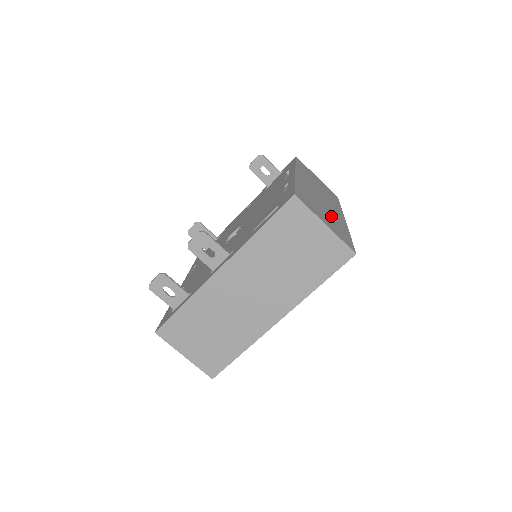
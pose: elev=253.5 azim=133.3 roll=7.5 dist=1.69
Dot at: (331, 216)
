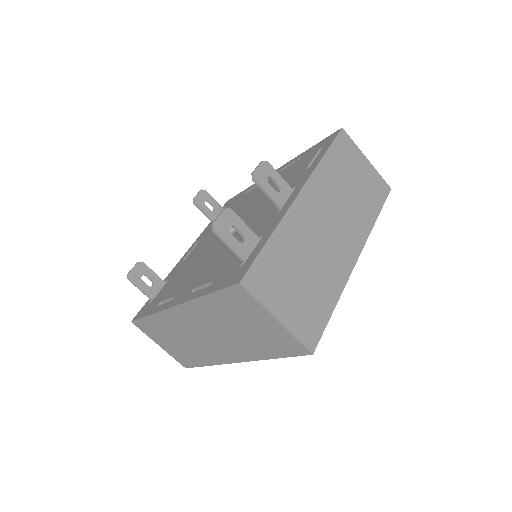
Dot at: occluded
